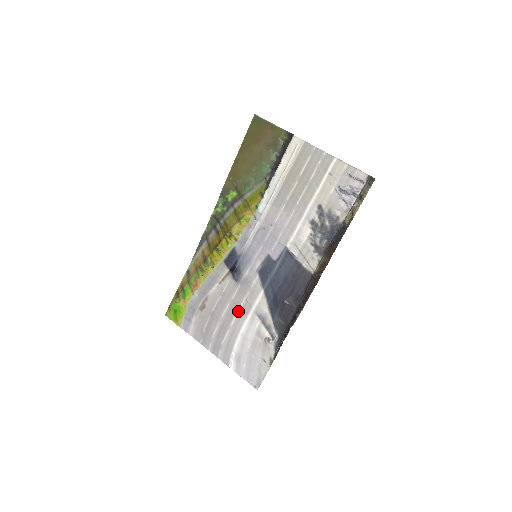
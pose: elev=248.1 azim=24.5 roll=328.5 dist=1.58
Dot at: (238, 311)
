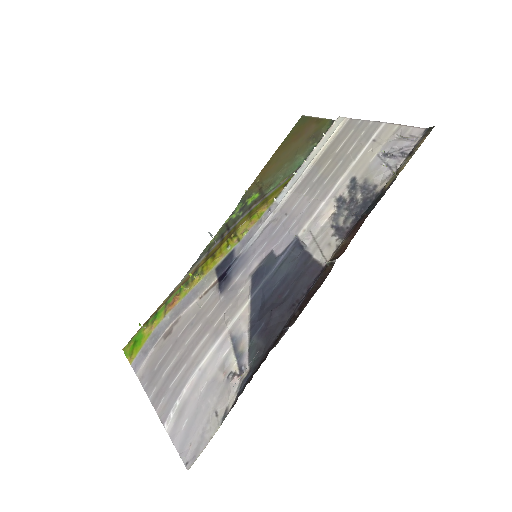
Dot at: (208, 333)
